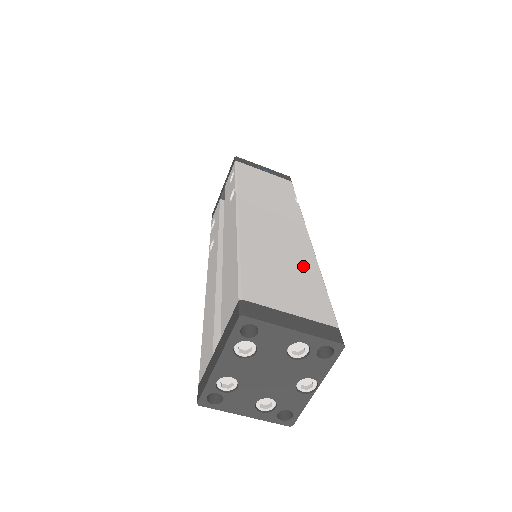
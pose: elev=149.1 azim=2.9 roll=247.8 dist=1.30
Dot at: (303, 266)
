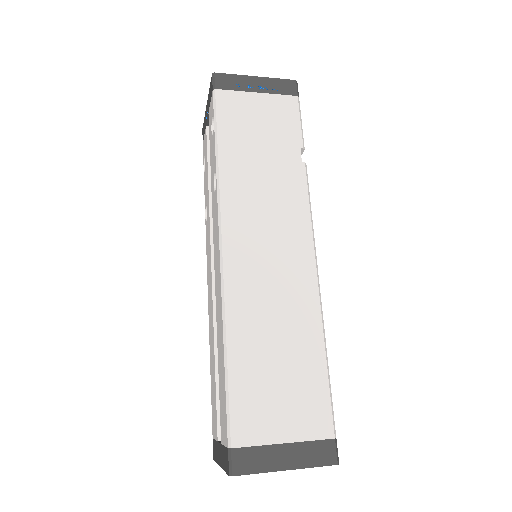
Dot at: (302, 334)
